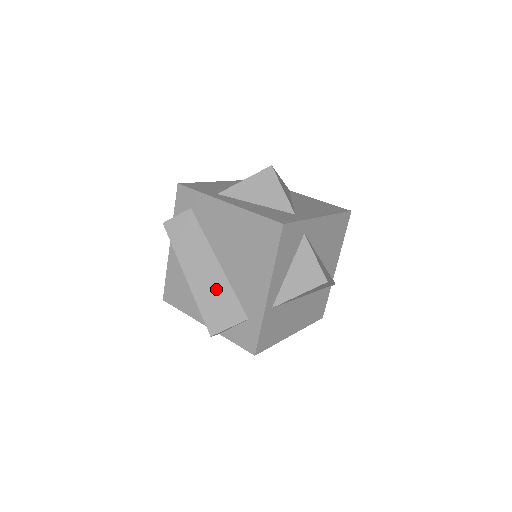
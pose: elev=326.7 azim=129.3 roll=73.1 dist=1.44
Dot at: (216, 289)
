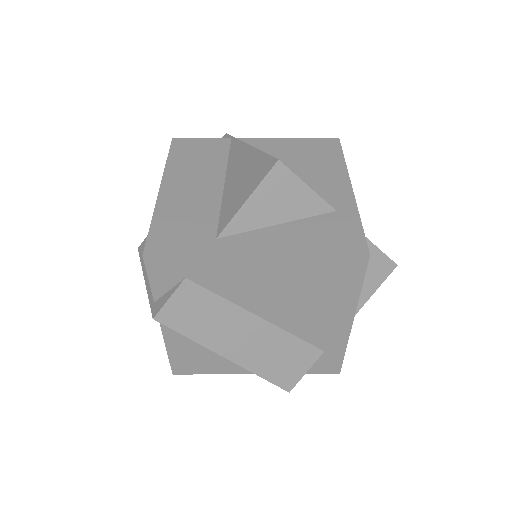
Dot at: (273, 347)
